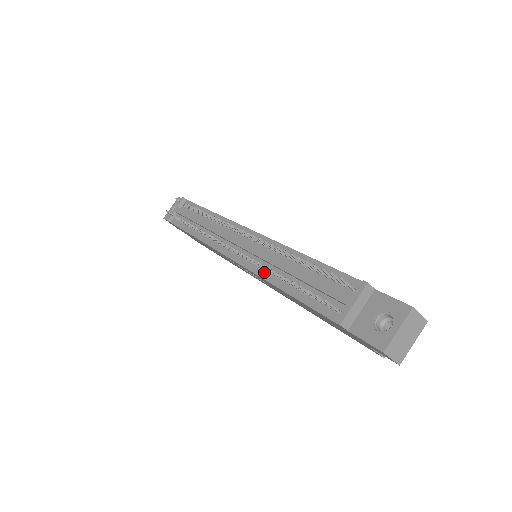
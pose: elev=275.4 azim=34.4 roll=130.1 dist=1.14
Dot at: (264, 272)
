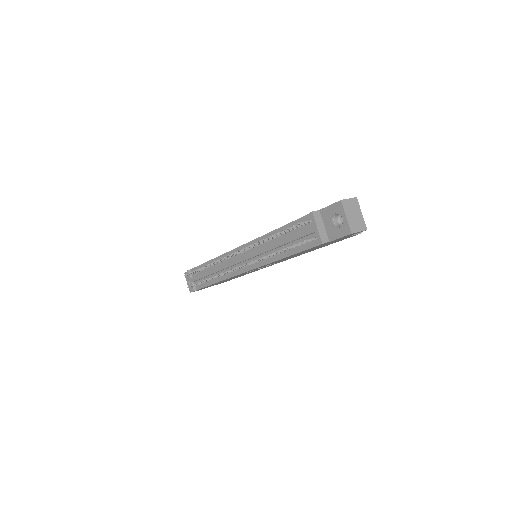
Dot at: (267, 260)
